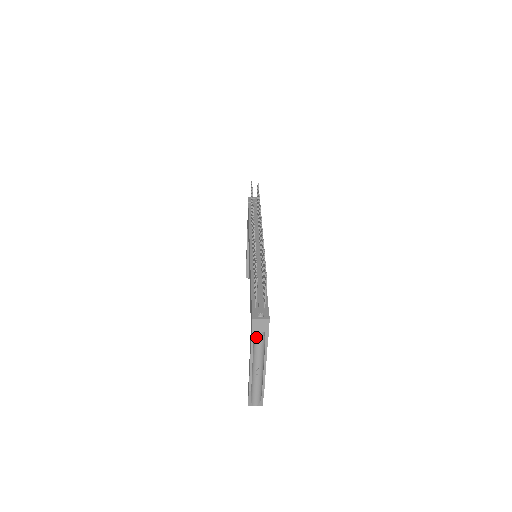
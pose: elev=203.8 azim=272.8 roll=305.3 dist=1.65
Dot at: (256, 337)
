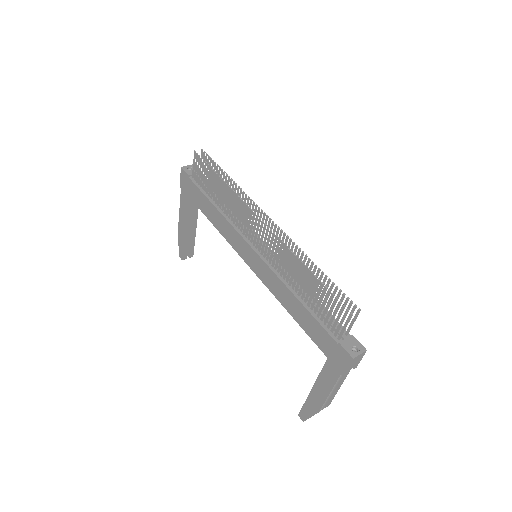
Dot at: occluded
